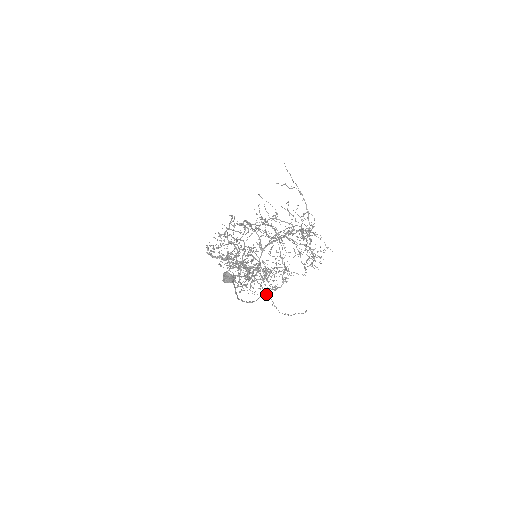
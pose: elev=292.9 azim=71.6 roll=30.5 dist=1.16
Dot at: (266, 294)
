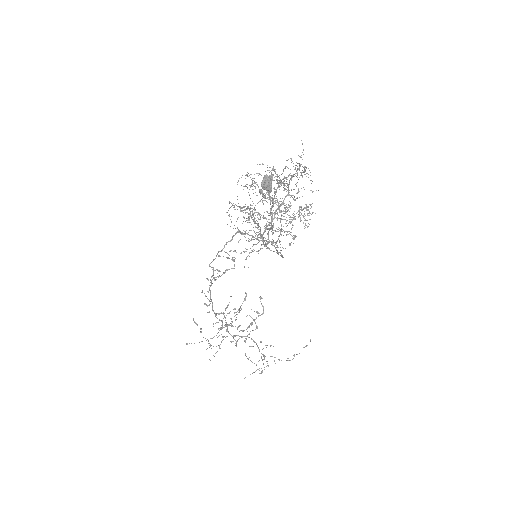
Dot at: (265, 356)
